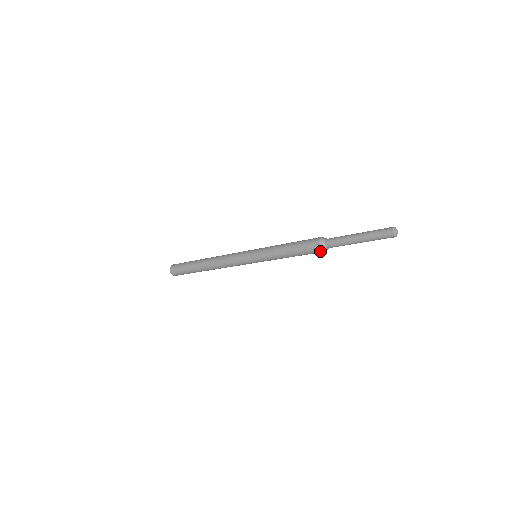
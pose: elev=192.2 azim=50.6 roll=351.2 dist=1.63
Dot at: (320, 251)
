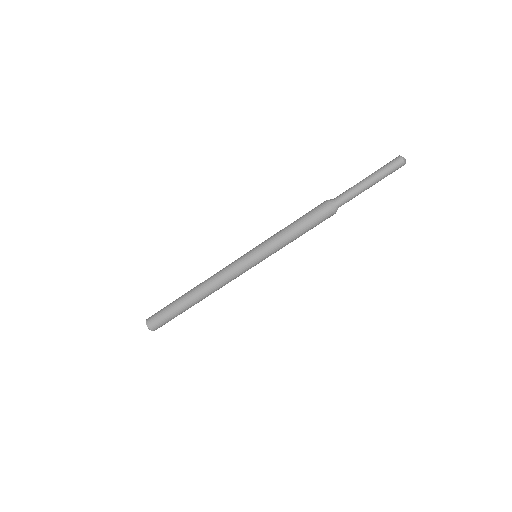
Dot at: (325, 204)
